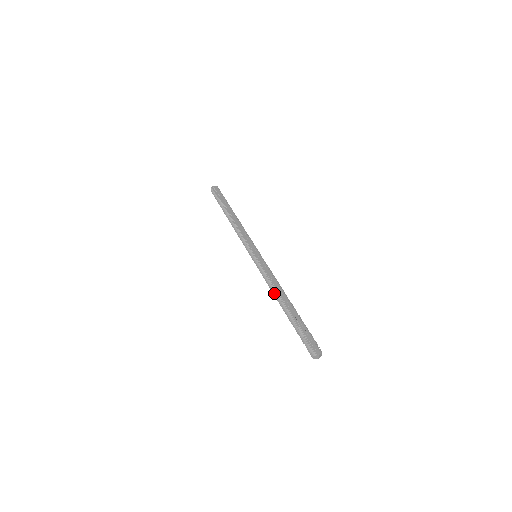
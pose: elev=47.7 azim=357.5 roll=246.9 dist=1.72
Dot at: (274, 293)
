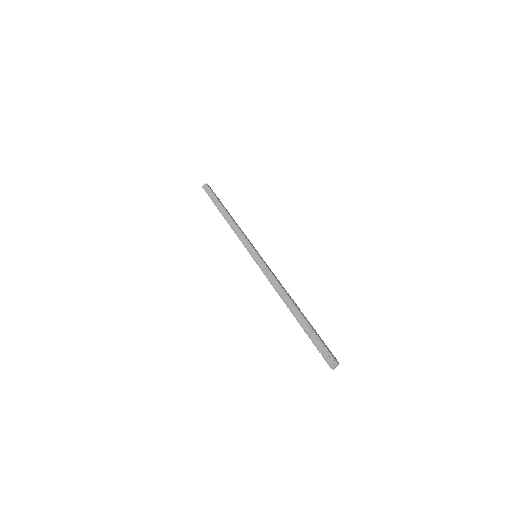
Dot at: (282, 292)
